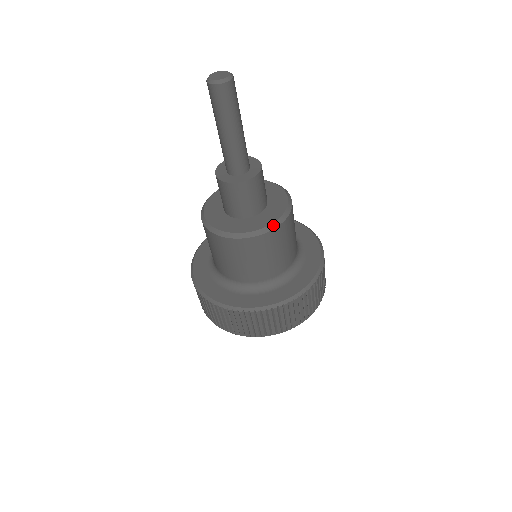
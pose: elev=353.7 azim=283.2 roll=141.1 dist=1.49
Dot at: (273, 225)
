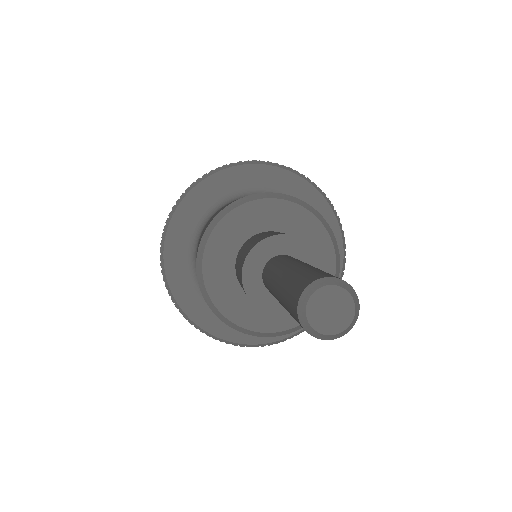
Dot at: occluded
